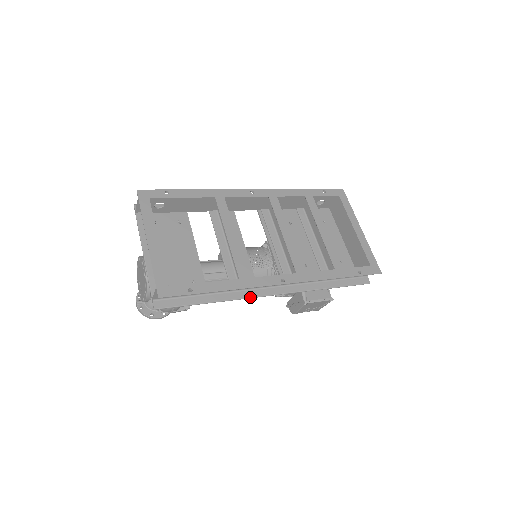
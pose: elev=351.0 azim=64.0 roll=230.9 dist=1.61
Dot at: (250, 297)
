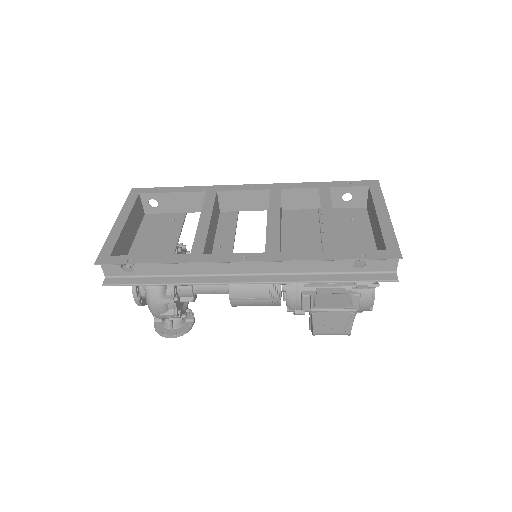
Dot at: (213, 283)
